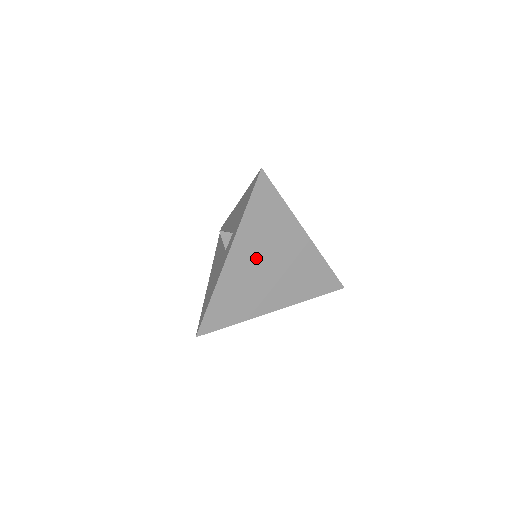
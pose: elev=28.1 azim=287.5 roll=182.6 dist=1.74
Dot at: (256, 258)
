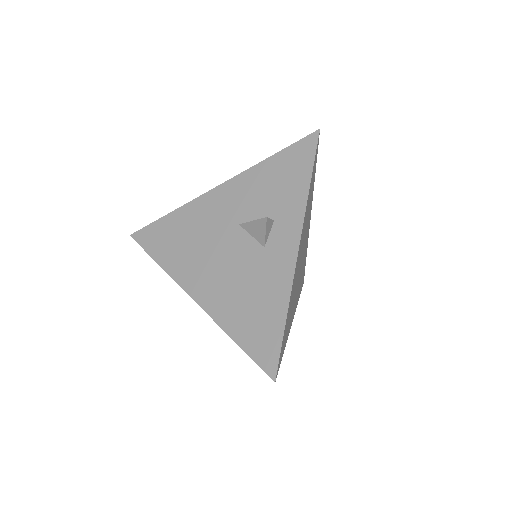
Dot at: (301, 251)
